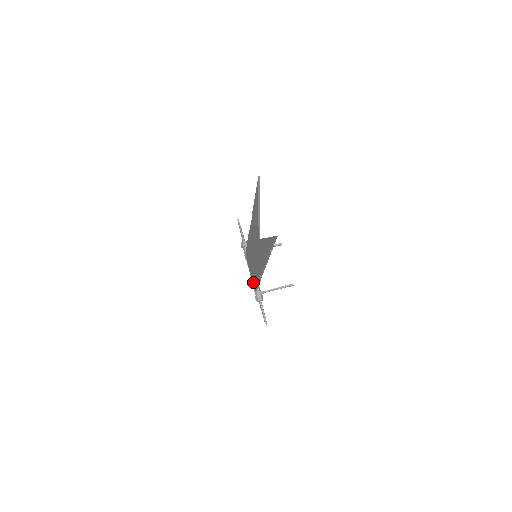
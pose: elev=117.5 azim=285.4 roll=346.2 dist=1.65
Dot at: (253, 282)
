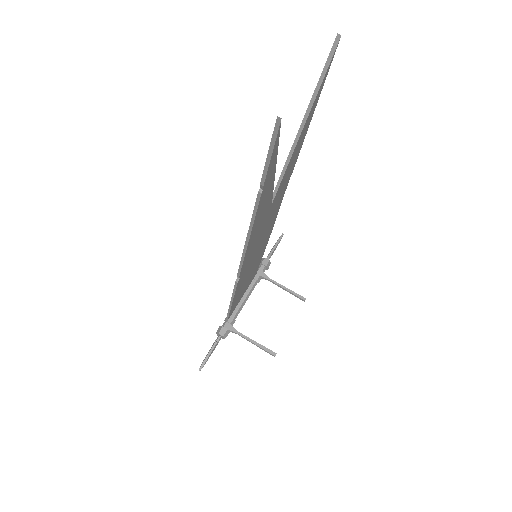
Dot at: occluded
